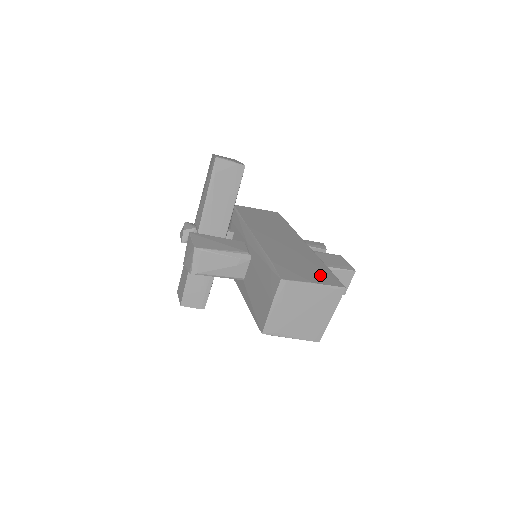
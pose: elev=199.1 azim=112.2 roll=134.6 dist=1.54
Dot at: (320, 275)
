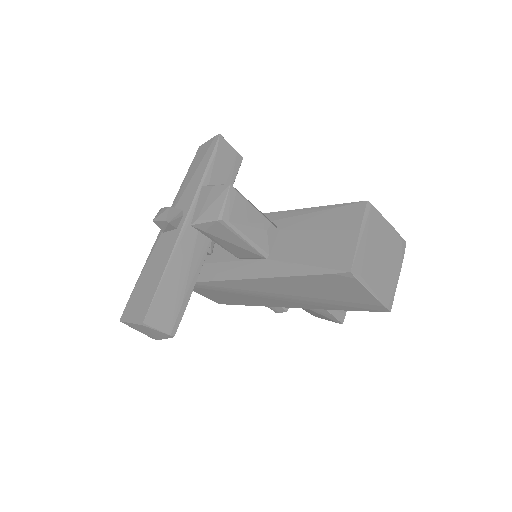
Dot at: occluded
